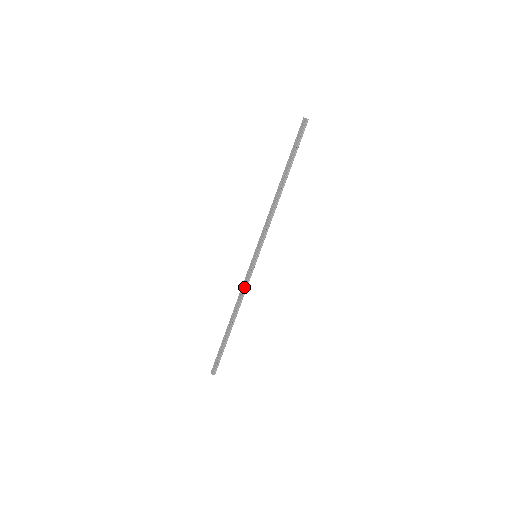
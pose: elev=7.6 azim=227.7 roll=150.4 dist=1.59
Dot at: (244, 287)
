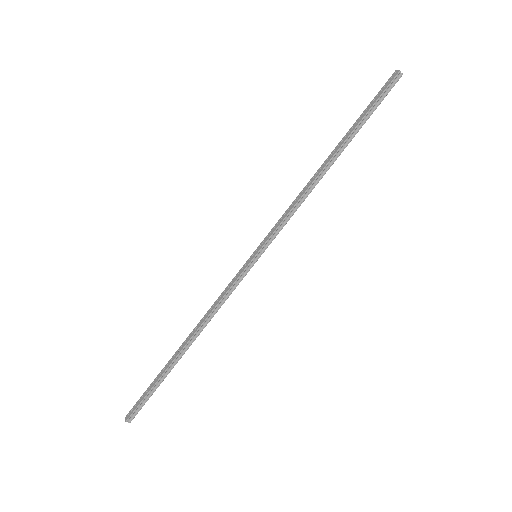
Dot at: (221, 297)
